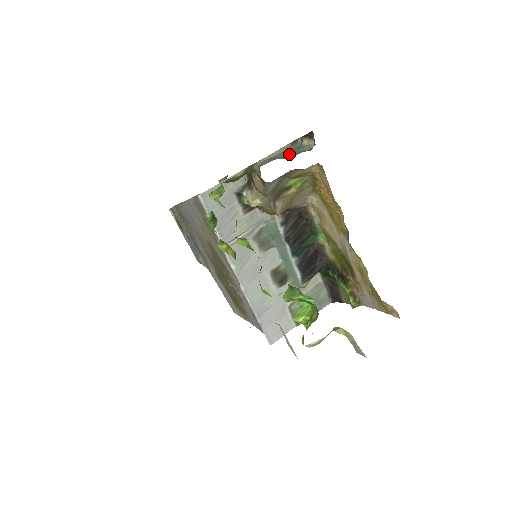
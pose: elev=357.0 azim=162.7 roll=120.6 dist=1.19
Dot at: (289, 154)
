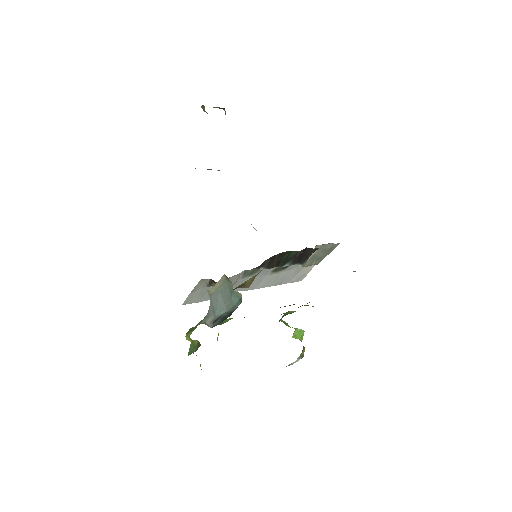
Dot at: (226, 299)
